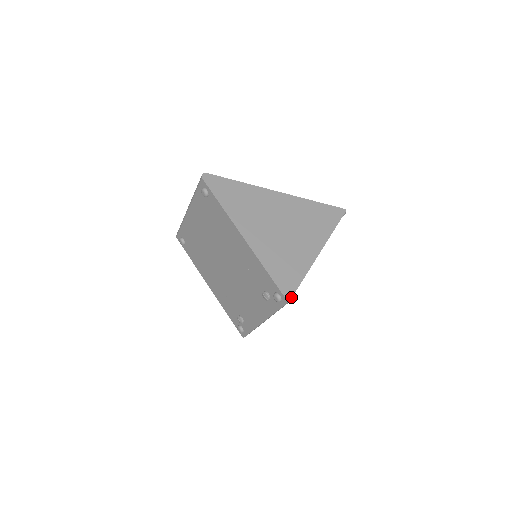
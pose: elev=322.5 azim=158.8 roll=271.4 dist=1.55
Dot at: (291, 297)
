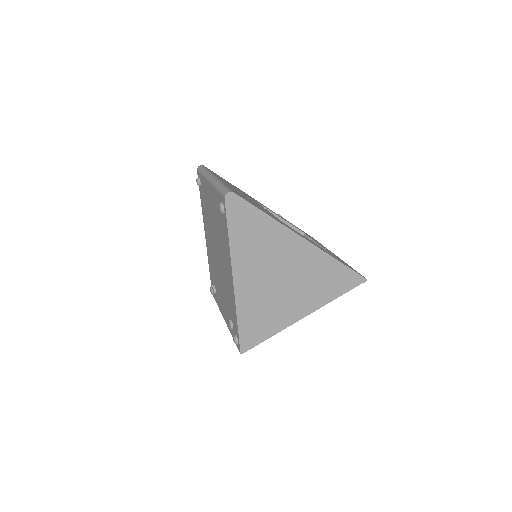
Dot at: (246, 351)
